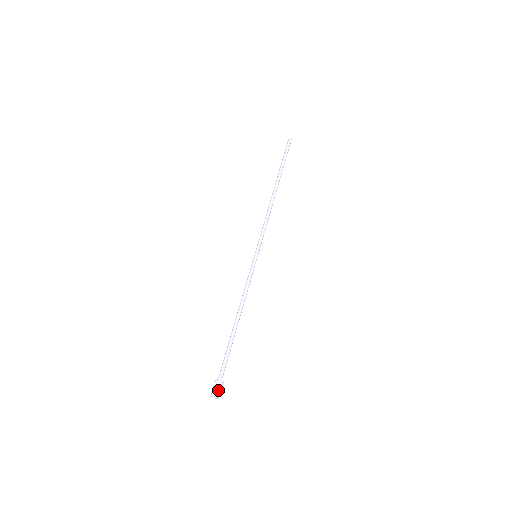
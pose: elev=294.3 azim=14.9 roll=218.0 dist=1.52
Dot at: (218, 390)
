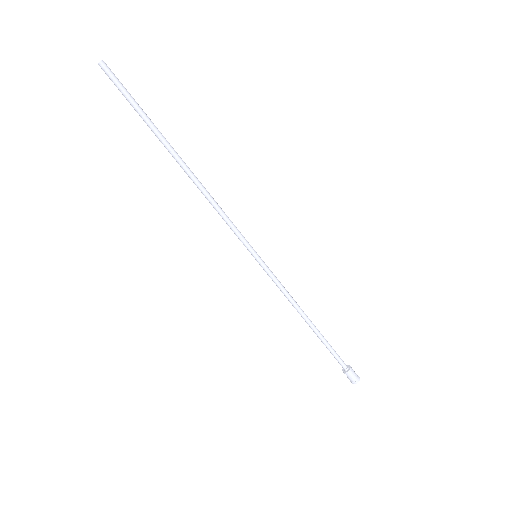
Dot at: (353, 378)
